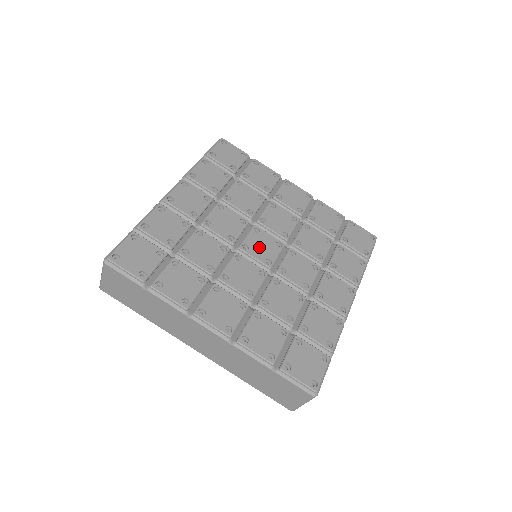
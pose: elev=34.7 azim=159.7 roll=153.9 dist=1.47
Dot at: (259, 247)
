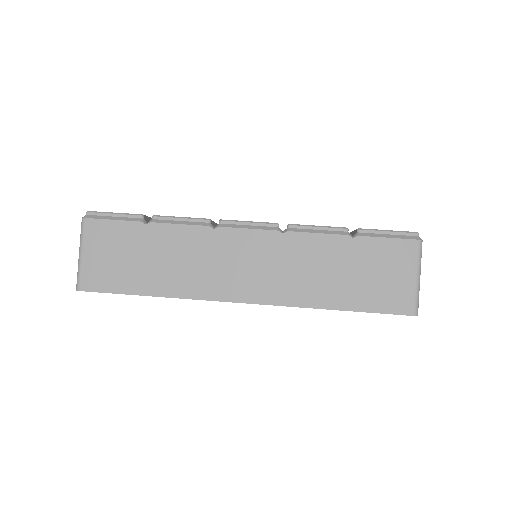
Dot at: occluded
